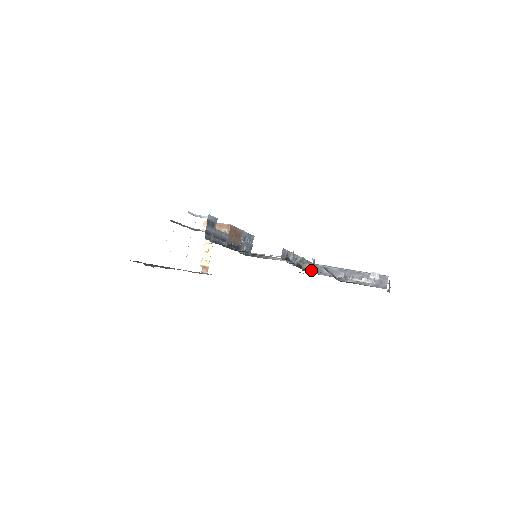
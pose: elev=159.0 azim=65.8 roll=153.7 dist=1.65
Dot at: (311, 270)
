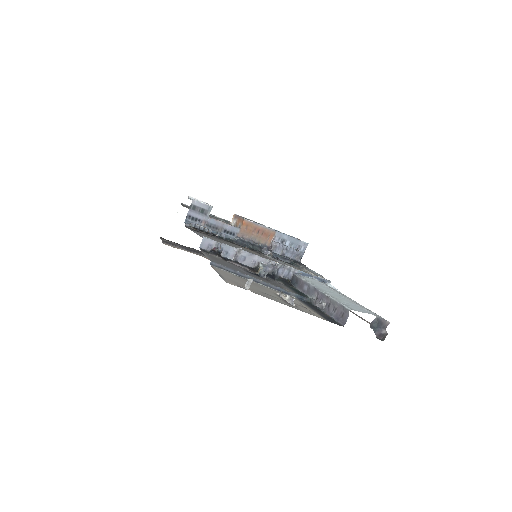
Dot at: (295, 283)
